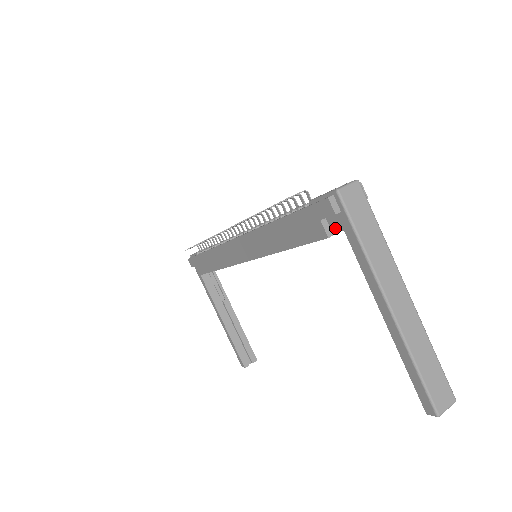
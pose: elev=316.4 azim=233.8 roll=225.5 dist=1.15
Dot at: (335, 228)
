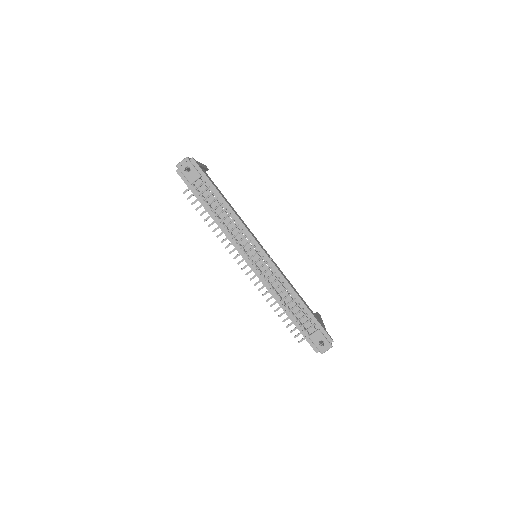
Dot at: occluded
